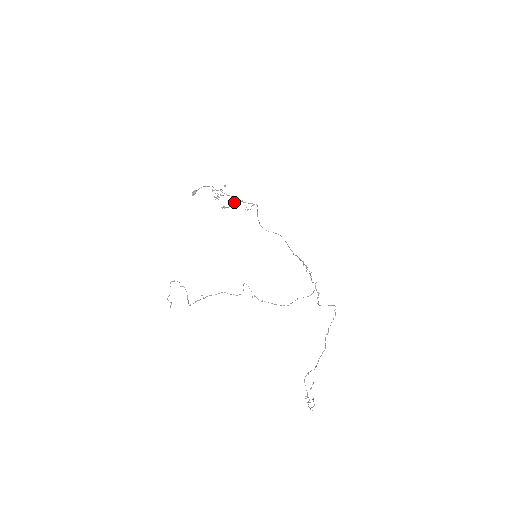
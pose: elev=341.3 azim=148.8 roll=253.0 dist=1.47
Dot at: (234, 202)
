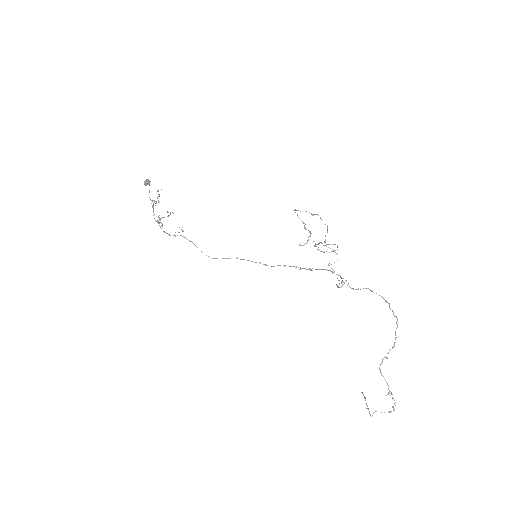
Dot at: occluded
